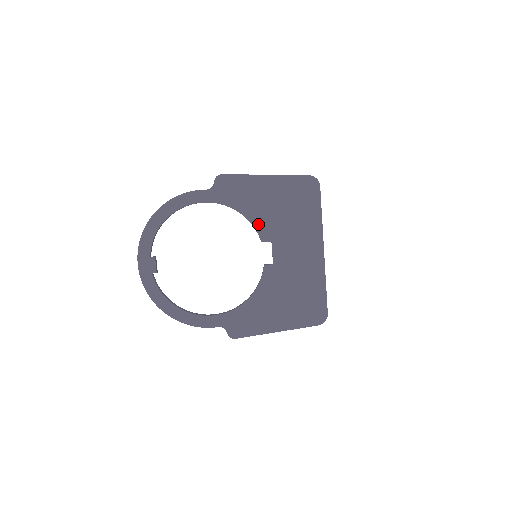
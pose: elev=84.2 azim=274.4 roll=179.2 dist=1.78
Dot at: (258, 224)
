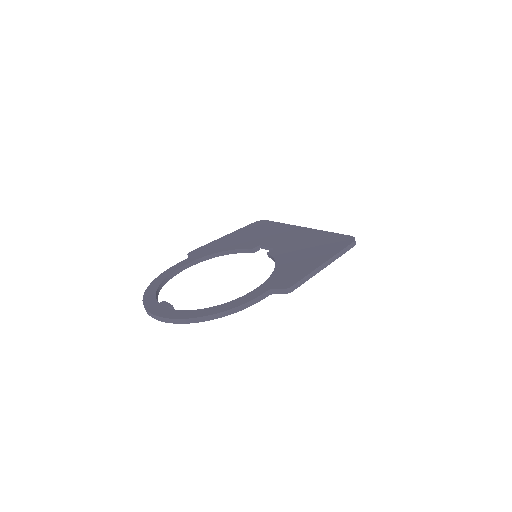
Dot at: (240, 247)
